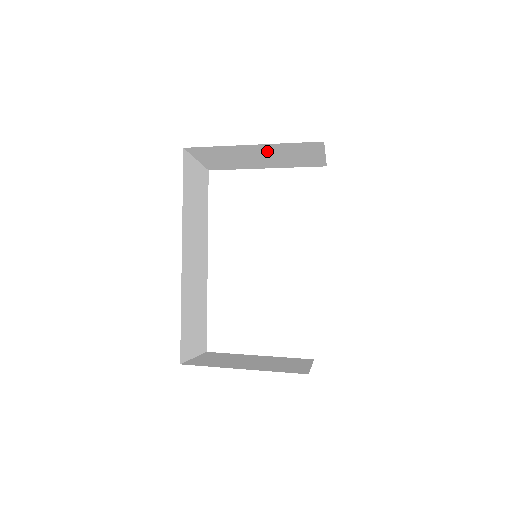
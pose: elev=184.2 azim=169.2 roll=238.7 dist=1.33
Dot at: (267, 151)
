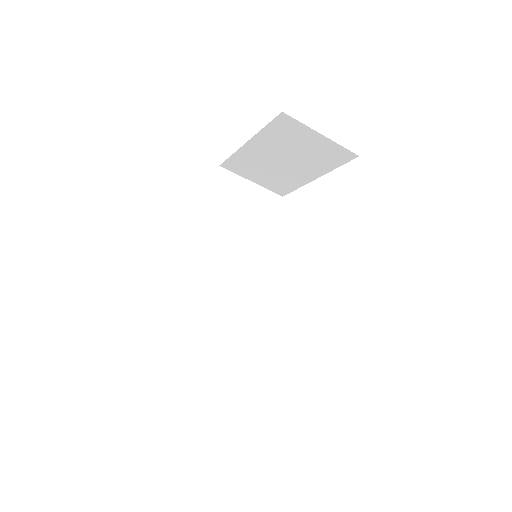
Dot at: (272, 148)
